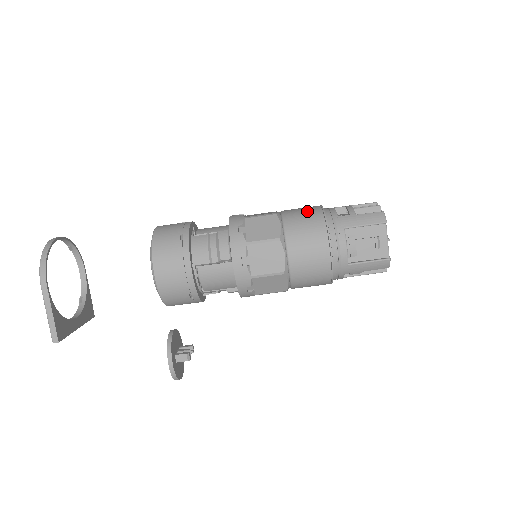
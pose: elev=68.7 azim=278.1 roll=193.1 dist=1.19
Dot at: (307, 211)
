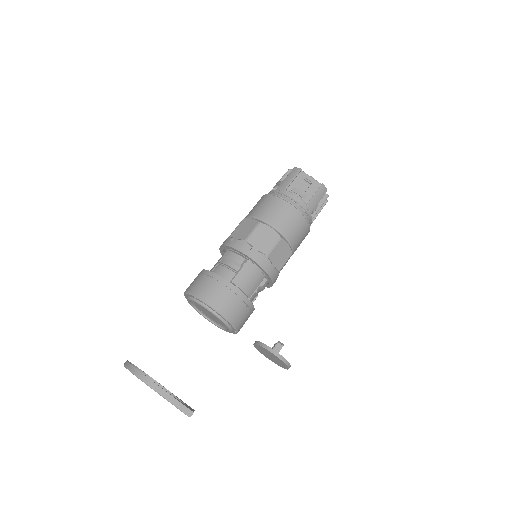
Dot at: (258, 203)
